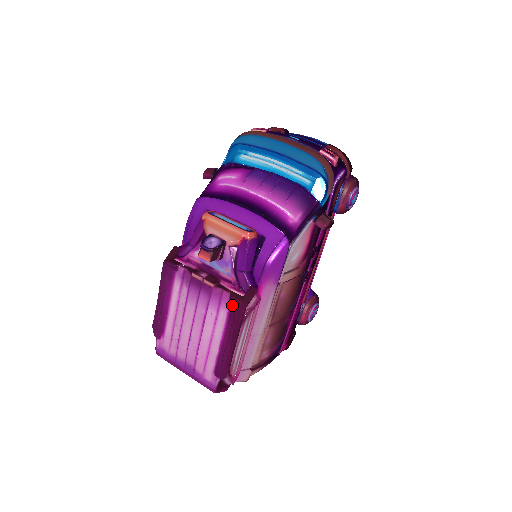
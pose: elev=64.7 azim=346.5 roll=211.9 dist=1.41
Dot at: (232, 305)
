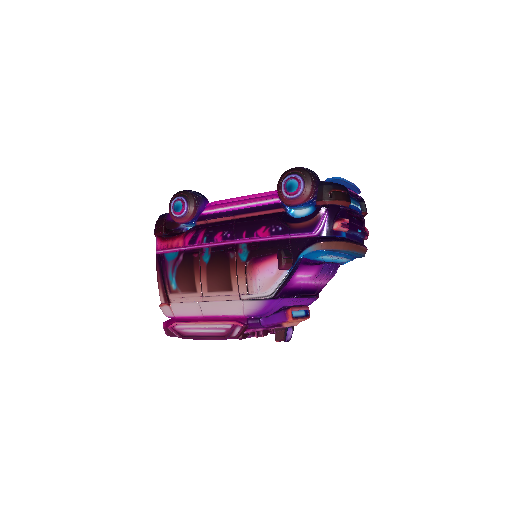
Dot at: occluded
